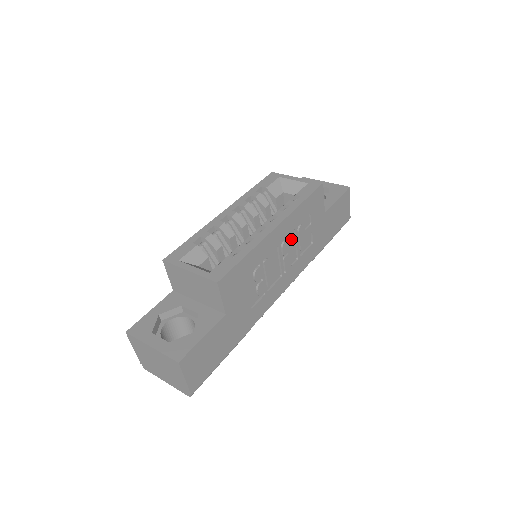
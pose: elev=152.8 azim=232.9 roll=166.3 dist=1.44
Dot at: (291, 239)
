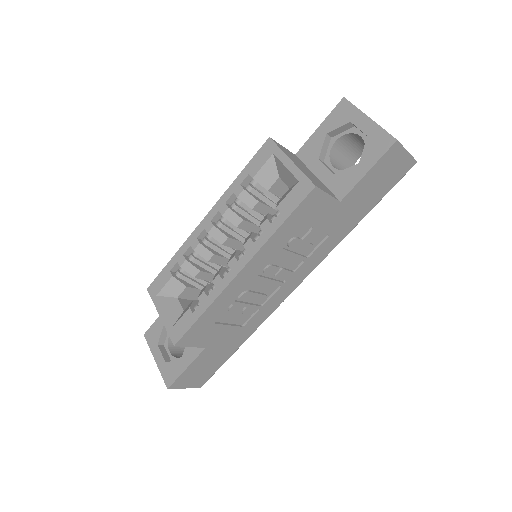
Dot at: (280, 257)
